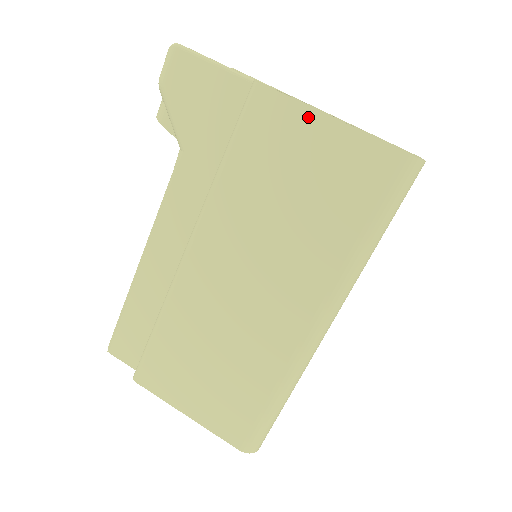
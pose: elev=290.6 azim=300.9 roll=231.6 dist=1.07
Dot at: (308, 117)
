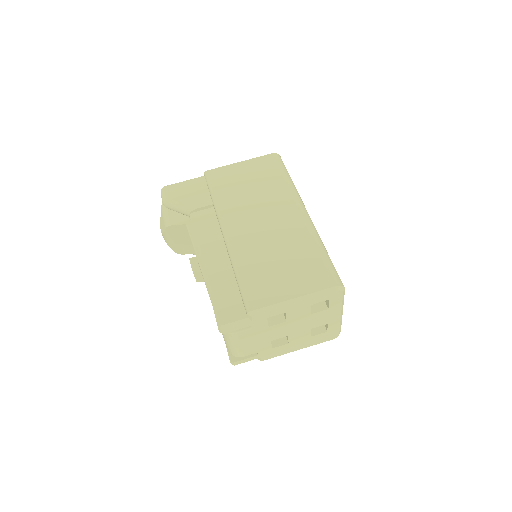
Dot at: (233, 167)
